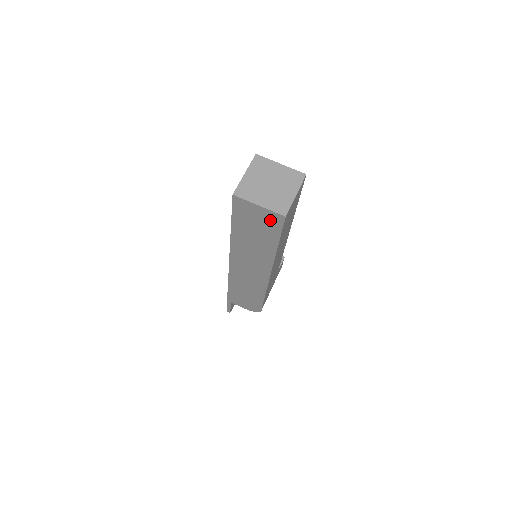
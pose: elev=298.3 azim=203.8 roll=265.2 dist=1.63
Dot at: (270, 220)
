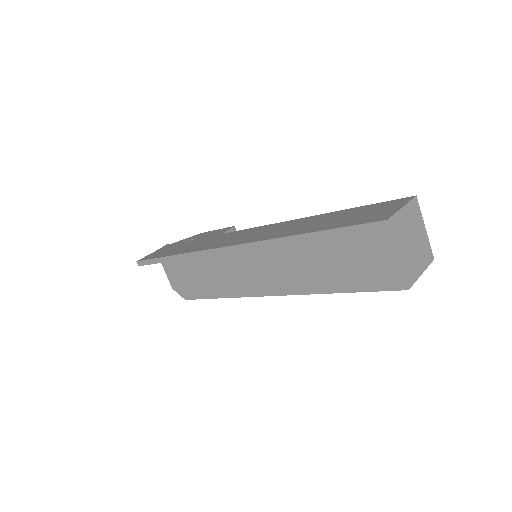
Dot at: (382, 274)
